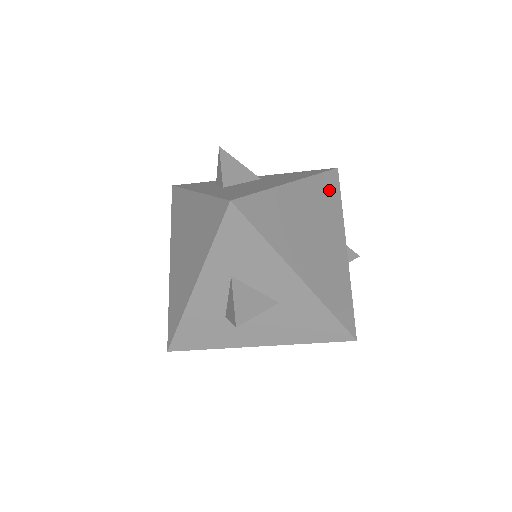
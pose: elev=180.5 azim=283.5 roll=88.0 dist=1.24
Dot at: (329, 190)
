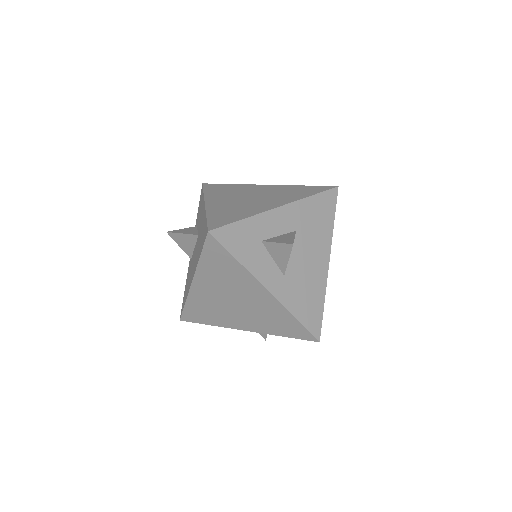
Dot at: occluded
